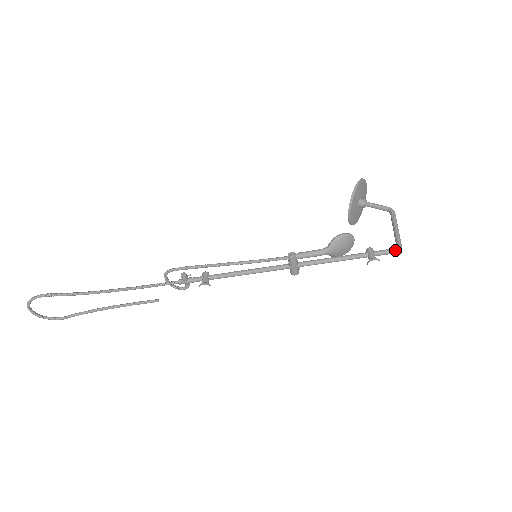
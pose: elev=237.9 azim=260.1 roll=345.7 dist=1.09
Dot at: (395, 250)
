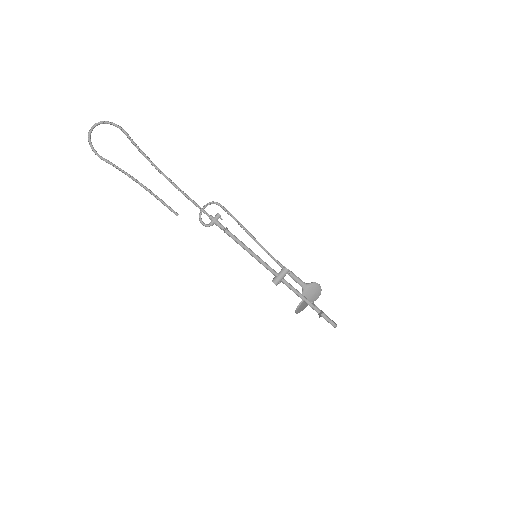
Dot at: occluded
